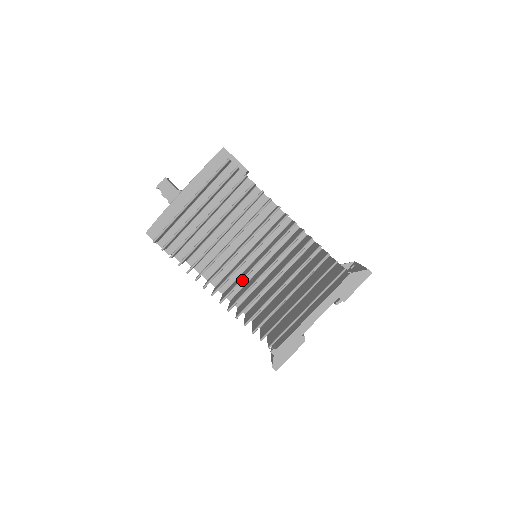
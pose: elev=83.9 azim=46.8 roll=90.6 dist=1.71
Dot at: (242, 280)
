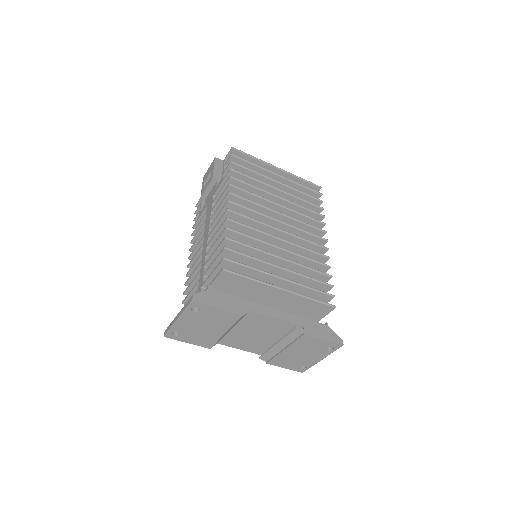
Dot at: (259, 221)
